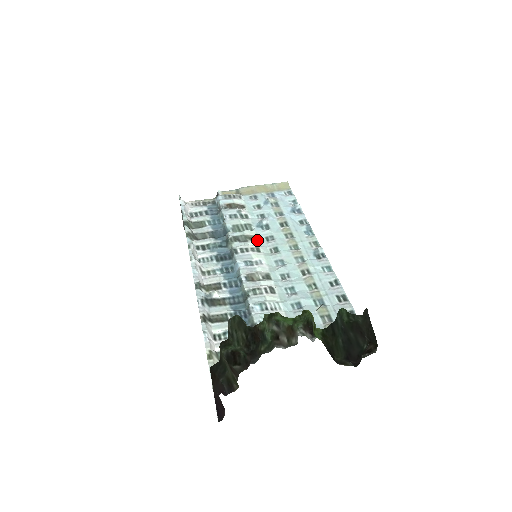
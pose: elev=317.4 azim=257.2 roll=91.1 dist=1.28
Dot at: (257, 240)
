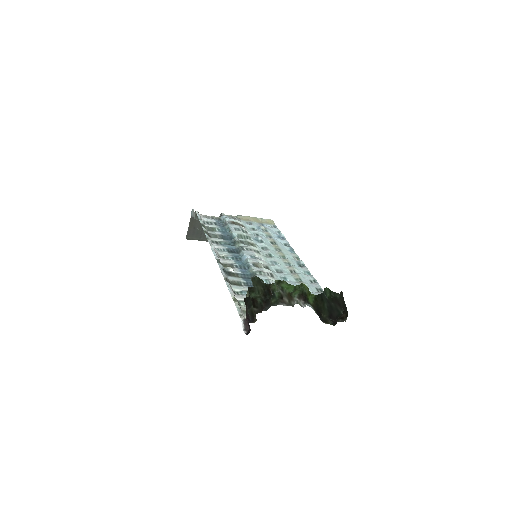
Dot at: (256, 247)
